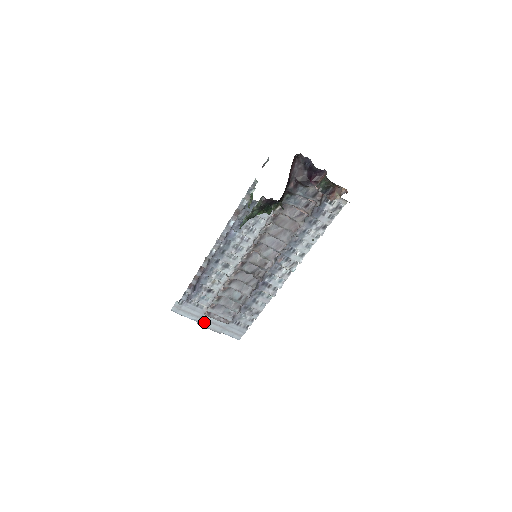
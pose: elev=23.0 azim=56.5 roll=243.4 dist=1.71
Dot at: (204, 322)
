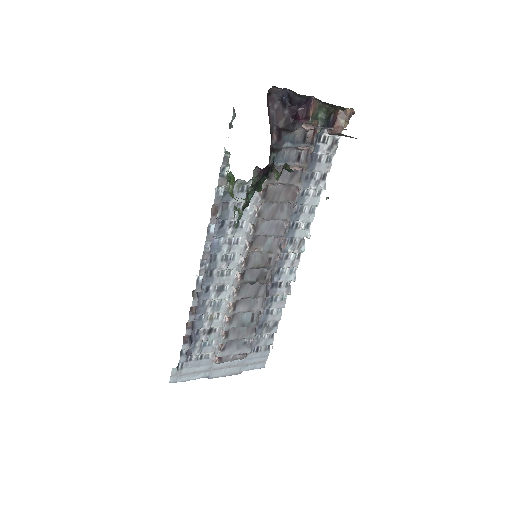
Dot at: (216, 372)
